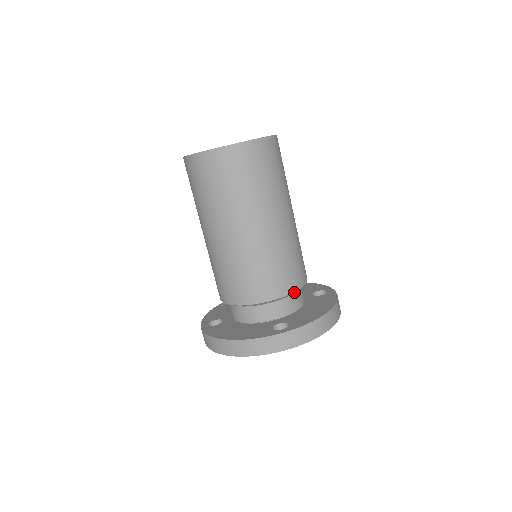
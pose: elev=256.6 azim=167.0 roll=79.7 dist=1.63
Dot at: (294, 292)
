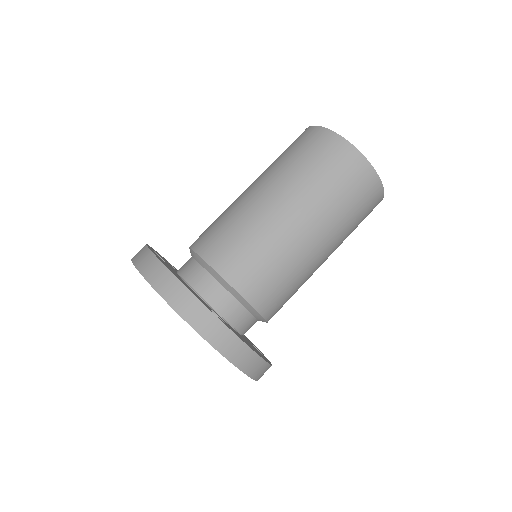
Dot at: (254, 311)
